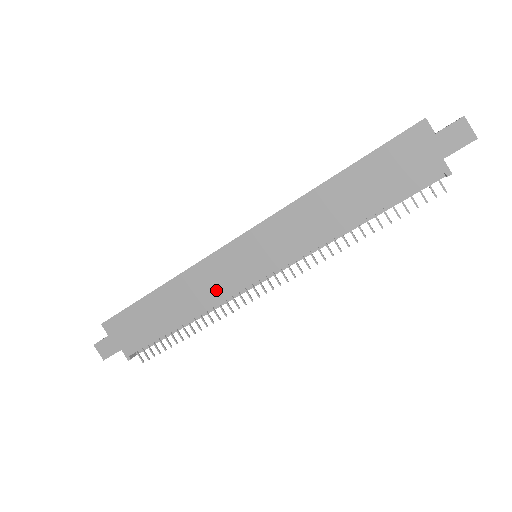
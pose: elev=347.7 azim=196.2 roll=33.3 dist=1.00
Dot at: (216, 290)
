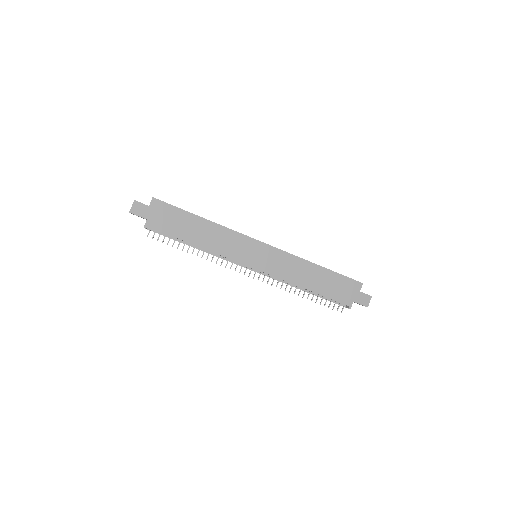
Dot at: (228, 250)
